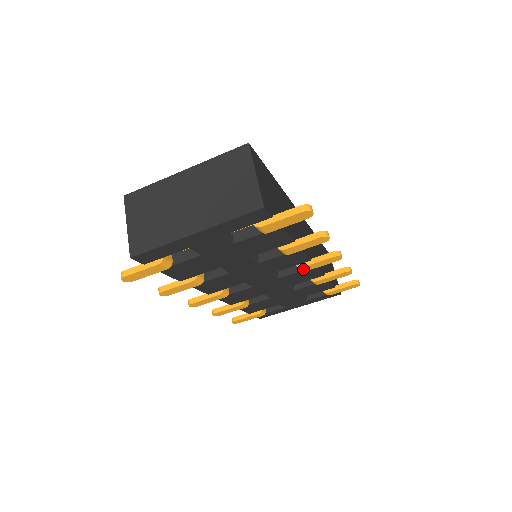
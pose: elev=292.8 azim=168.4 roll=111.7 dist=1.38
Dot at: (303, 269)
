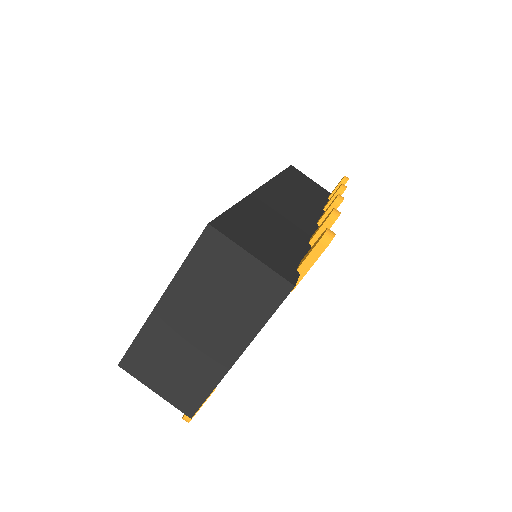
Dot at: occluded
